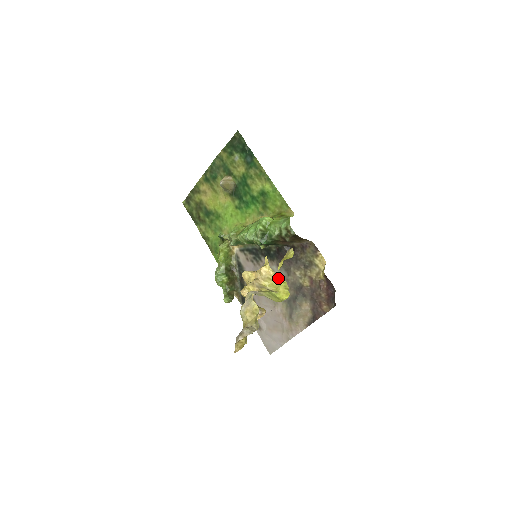
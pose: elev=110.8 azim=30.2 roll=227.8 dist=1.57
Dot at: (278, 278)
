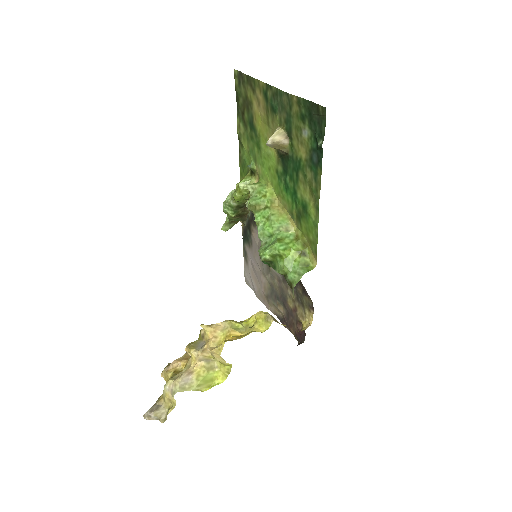
Dot at: (224, 363)
